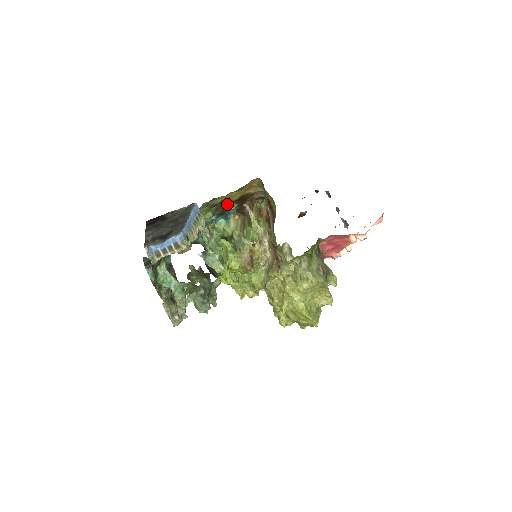
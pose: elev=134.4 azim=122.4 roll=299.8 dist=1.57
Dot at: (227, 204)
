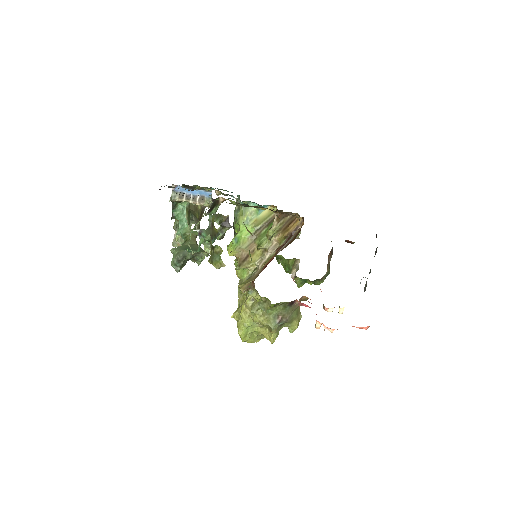
Dot at: occluded
